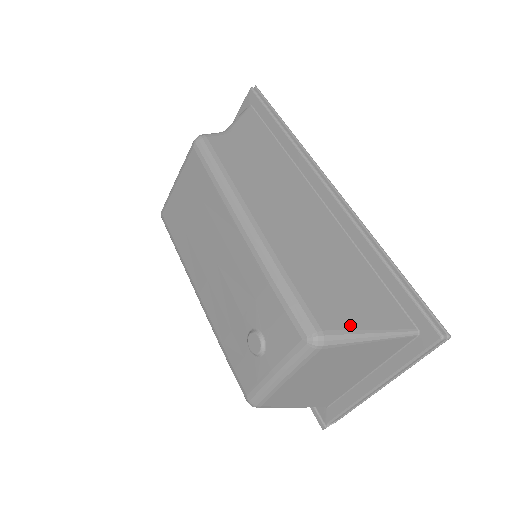
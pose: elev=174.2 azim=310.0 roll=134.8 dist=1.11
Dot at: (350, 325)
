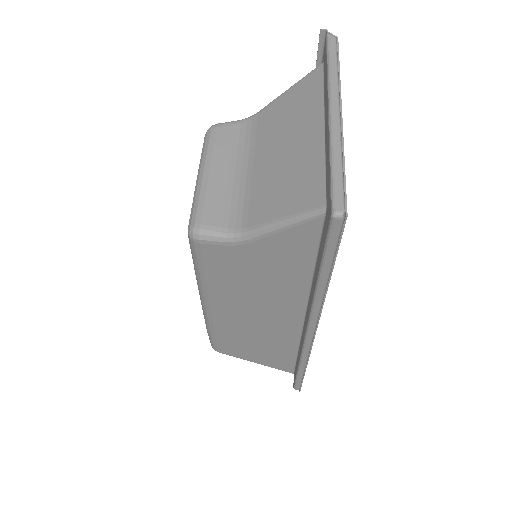
Dot at: (241, 357)
